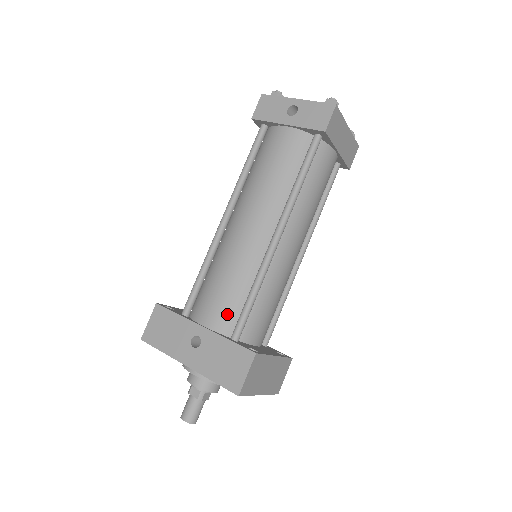
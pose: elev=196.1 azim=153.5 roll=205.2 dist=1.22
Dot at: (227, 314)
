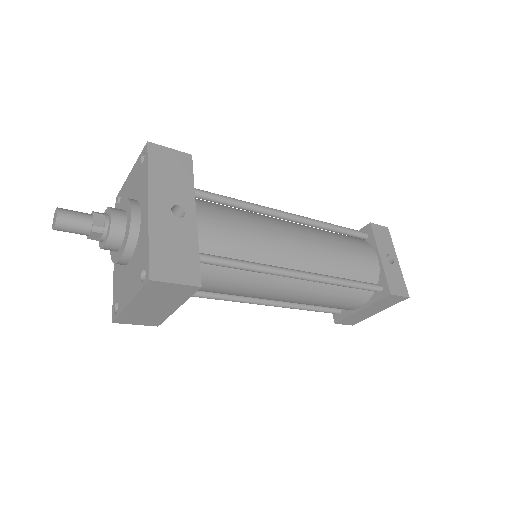
Dot at: (216, 241)
